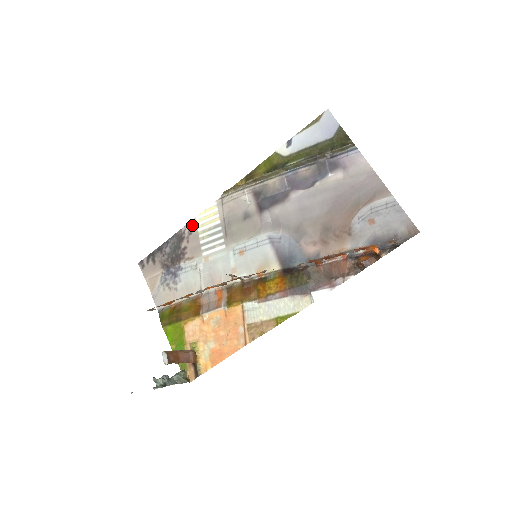
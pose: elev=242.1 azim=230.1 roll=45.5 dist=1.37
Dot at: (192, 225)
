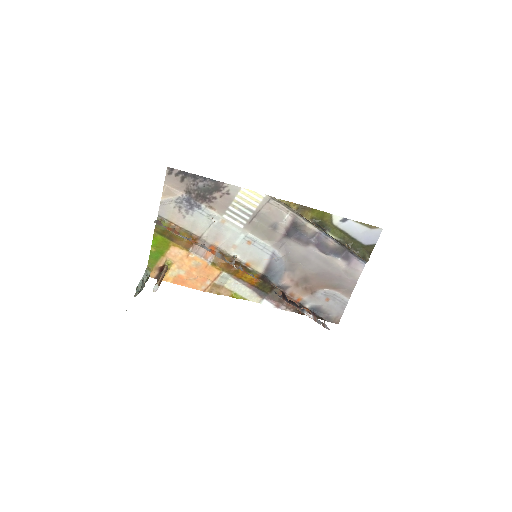
Dot at: (235, 190)
